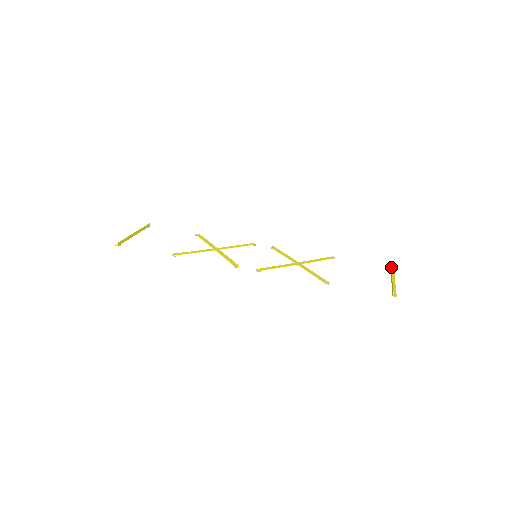
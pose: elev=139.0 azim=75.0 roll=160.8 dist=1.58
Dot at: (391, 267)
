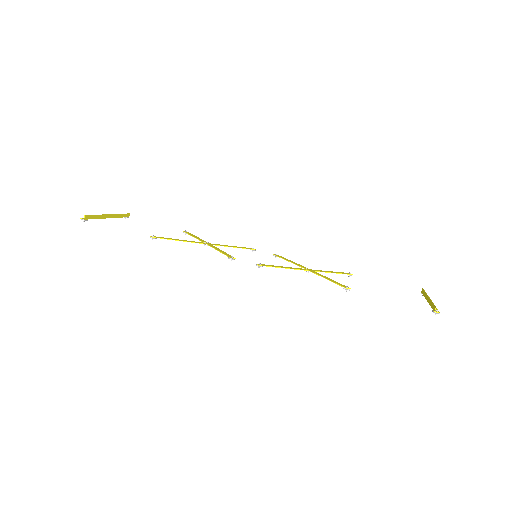
Dot at: (424, 290)
